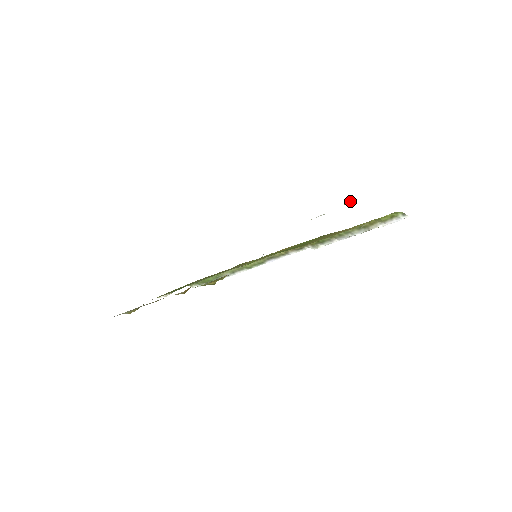
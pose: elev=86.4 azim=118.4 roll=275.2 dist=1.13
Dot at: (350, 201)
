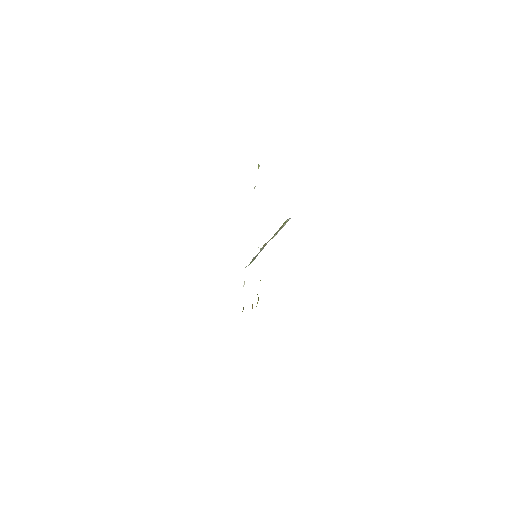
Dot at: occluded
